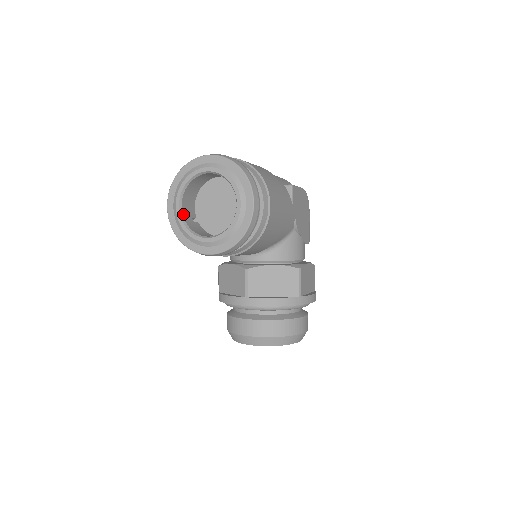
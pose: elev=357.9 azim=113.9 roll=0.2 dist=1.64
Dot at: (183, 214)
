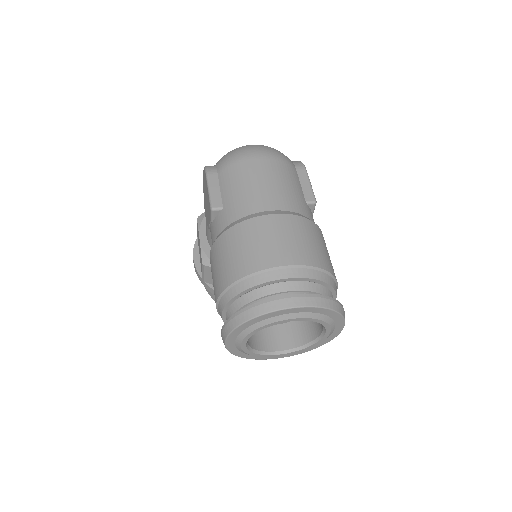
Dot at: (247, 343)
